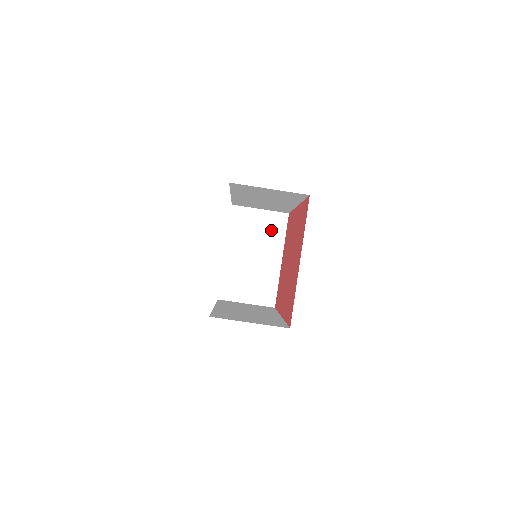
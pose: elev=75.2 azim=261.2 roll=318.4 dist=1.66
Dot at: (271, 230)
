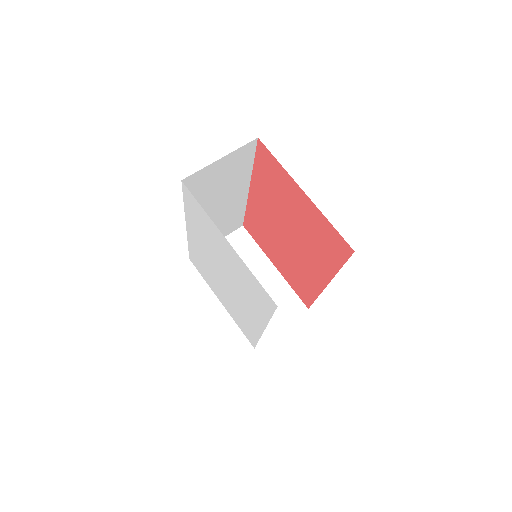
Dot at: (242, 250)
